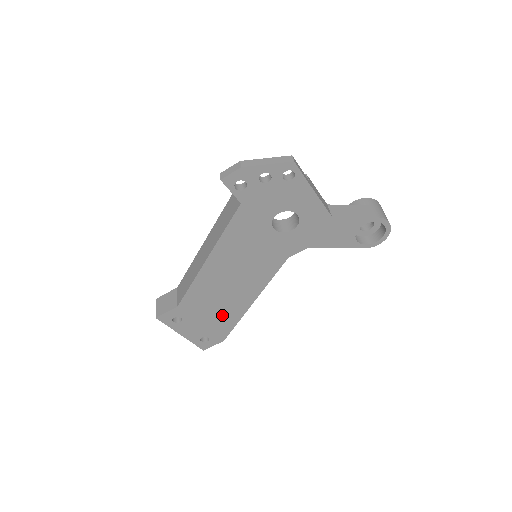
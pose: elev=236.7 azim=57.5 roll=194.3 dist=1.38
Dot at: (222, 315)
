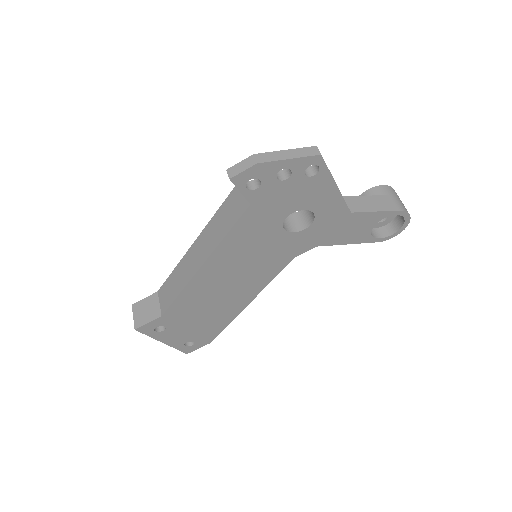
Dot at: (212, 319)
